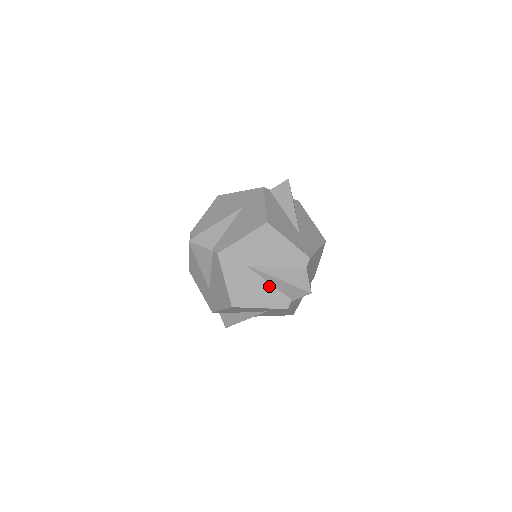
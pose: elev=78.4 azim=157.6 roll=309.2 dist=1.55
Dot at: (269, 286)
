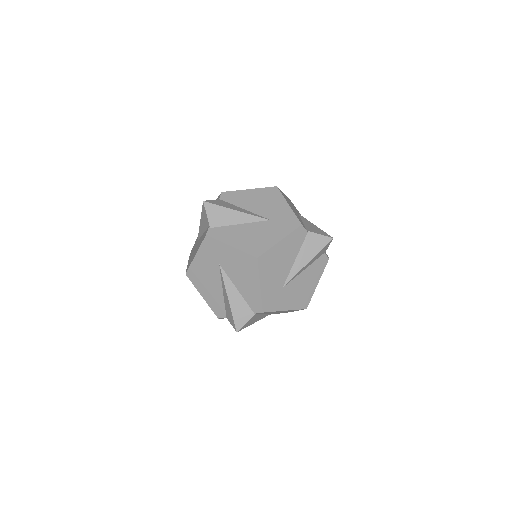
Dot at: (306, 271)
